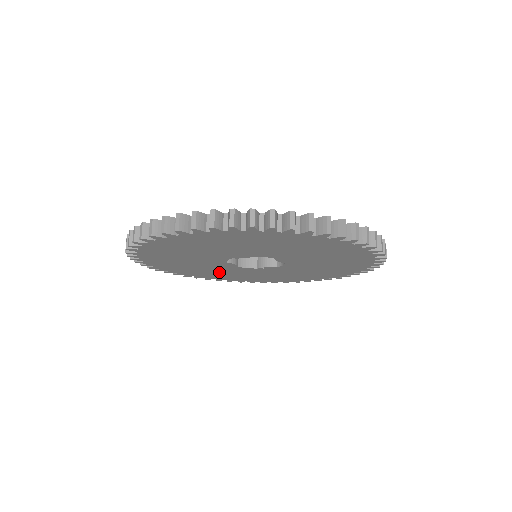
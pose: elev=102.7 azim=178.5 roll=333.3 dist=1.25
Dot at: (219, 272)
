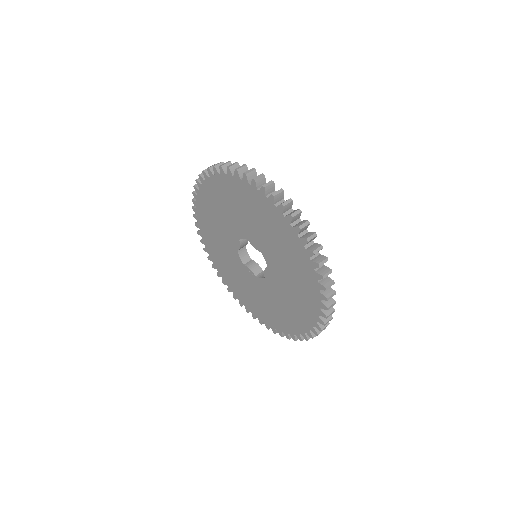
Dot at: (219, 243)
